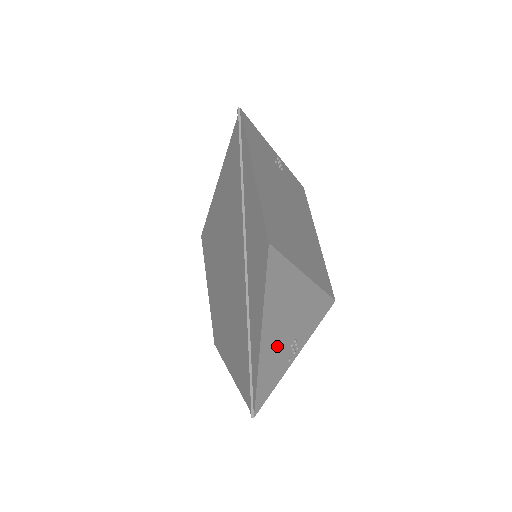
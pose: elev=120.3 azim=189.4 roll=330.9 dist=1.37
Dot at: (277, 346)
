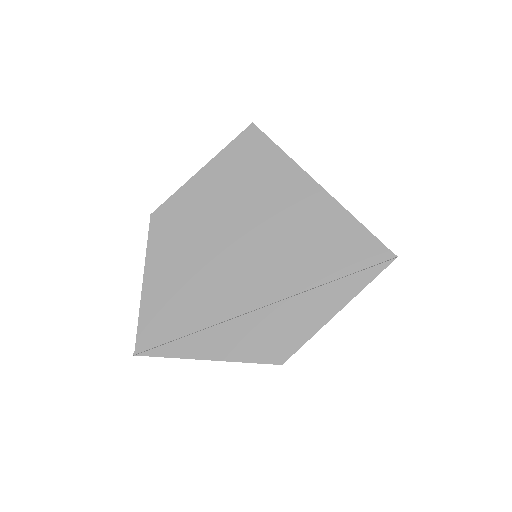
Dot at: occluded
